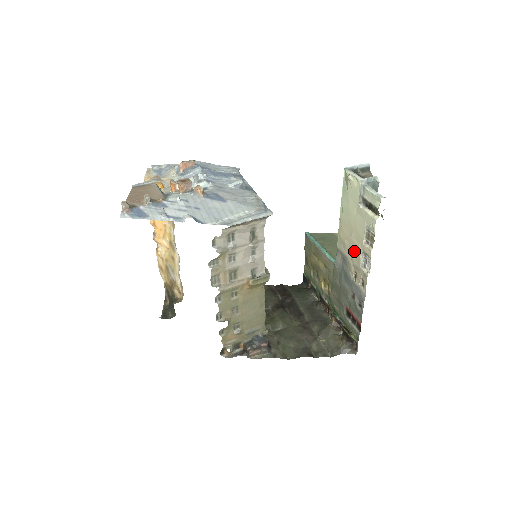
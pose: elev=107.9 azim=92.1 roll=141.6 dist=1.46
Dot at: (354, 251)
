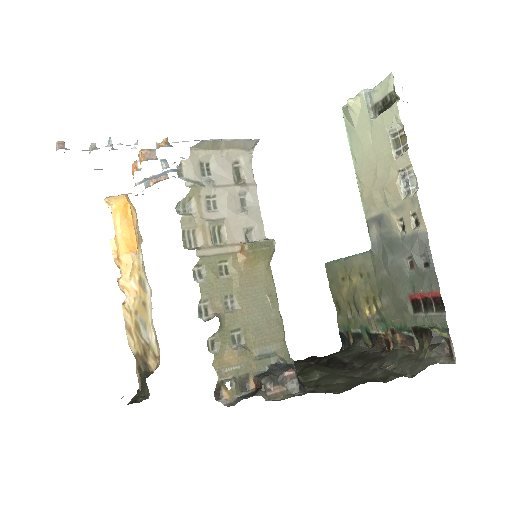
Dot at: (387, 188)
